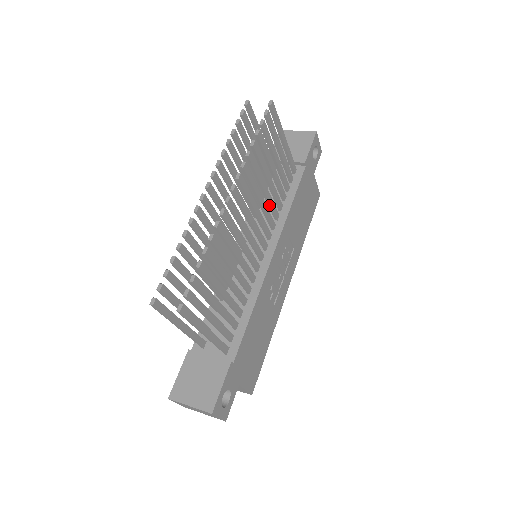
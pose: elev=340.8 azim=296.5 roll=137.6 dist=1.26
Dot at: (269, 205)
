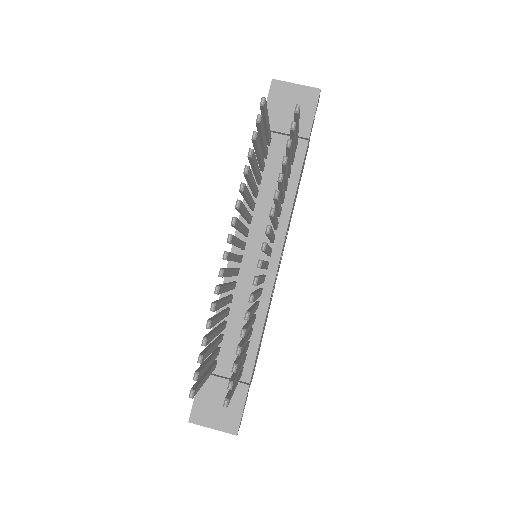
Dot at: (277, 212)
